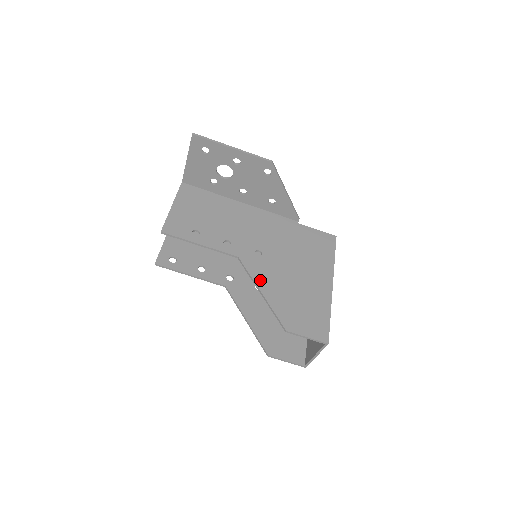
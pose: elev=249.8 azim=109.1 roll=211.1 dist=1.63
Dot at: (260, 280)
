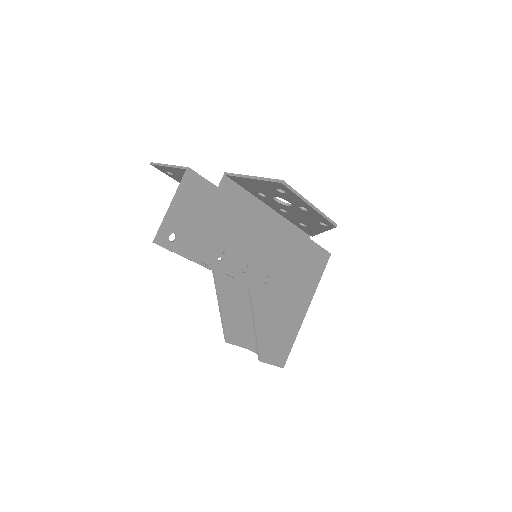
Dot at: (258, 312)
